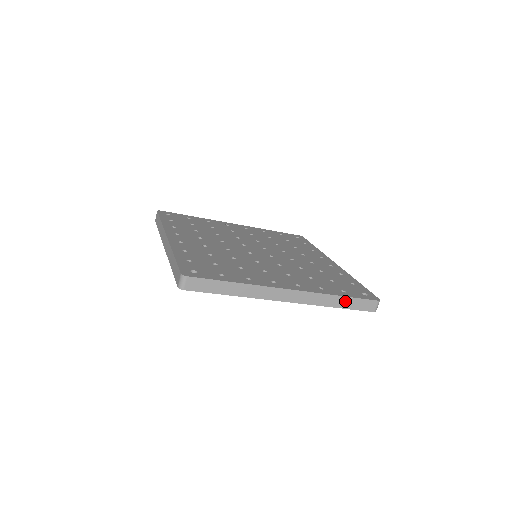
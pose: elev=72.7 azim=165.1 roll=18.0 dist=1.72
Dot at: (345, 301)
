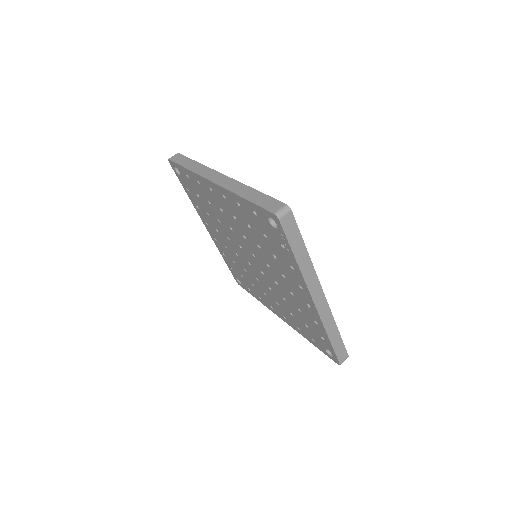
Dot at: (337, 337)
